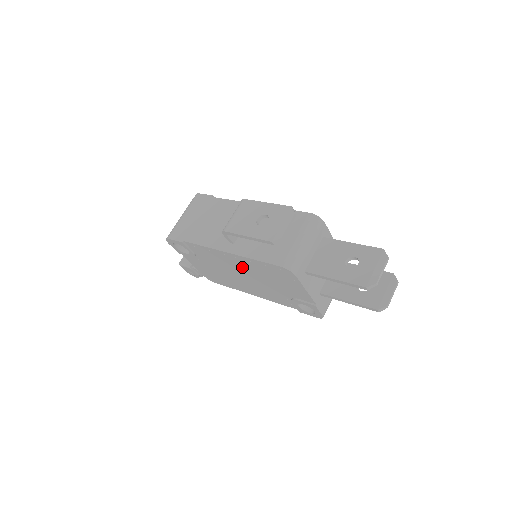
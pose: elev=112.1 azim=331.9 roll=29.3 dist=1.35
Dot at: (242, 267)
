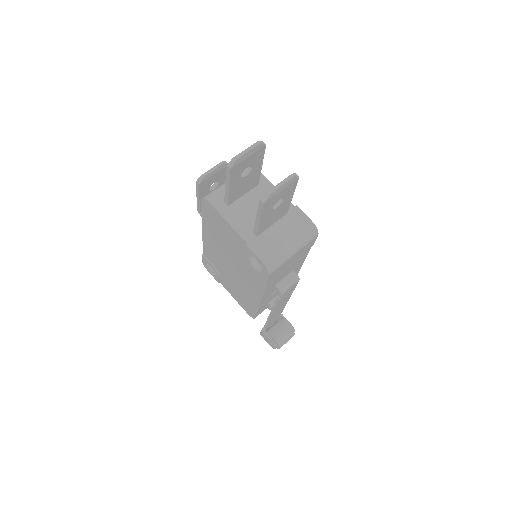
Dot at: (217, 245)
